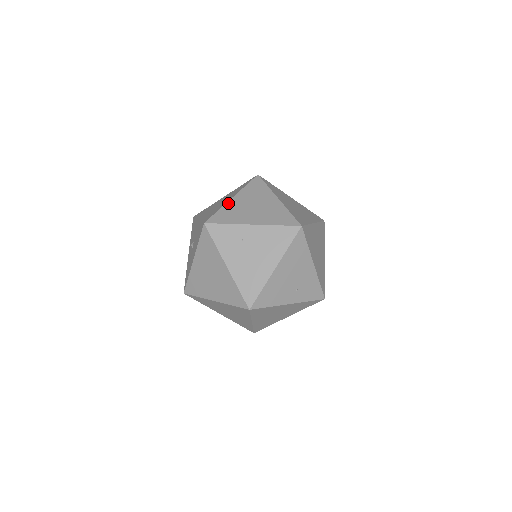
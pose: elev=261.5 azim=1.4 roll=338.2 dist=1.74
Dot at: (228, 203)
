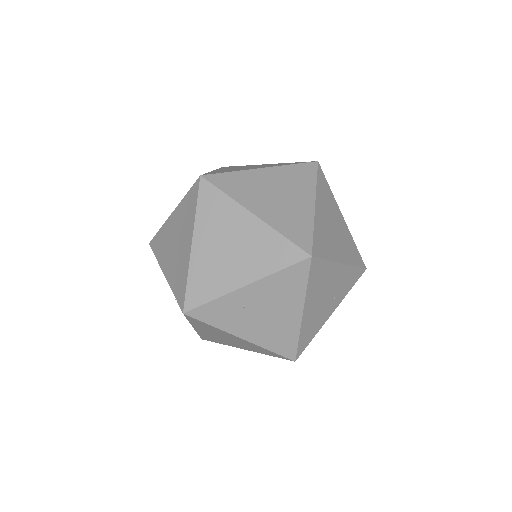
Dot at: (192, 259)
